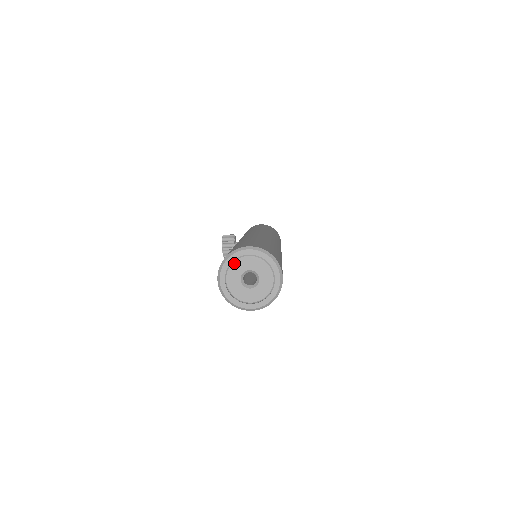
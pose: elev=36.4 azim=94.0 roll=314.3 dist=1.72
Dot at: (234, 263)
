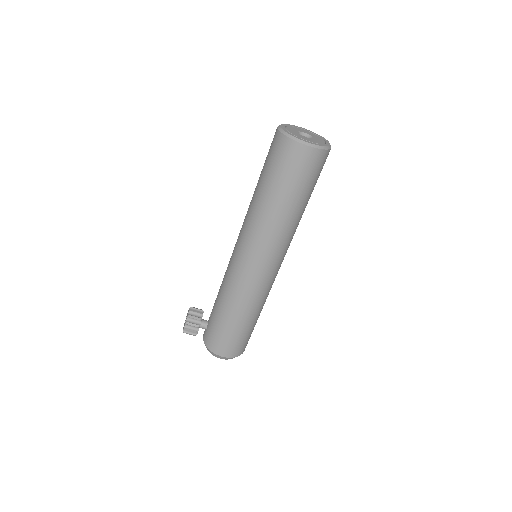
Dot at: (292, 127)
